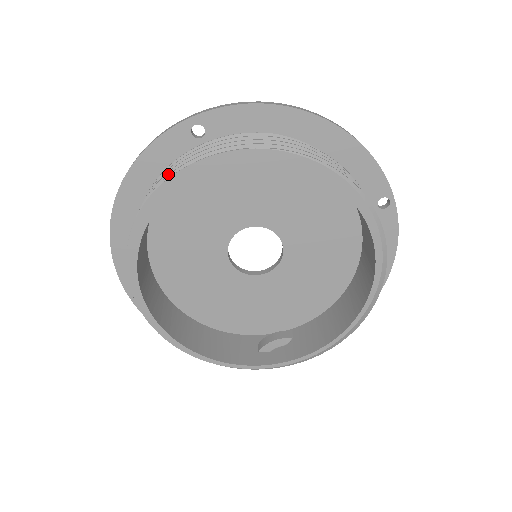
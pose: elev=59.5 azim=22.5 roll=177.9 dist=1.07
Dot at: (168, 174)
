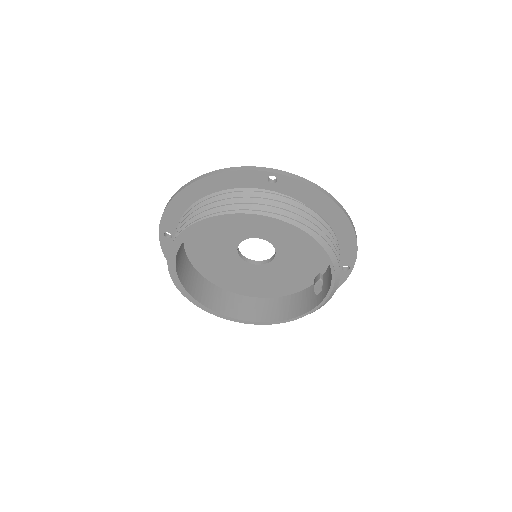
Dot at: occluded
